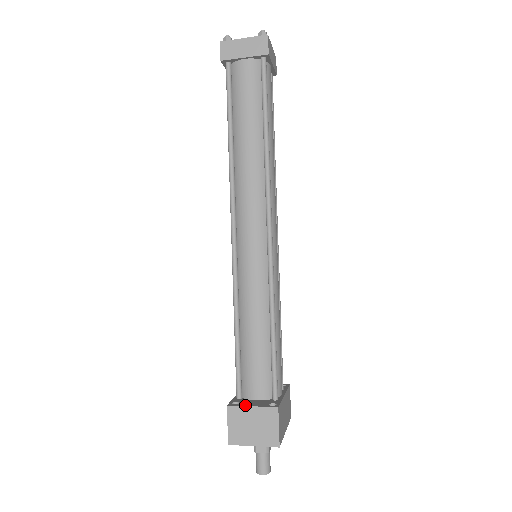
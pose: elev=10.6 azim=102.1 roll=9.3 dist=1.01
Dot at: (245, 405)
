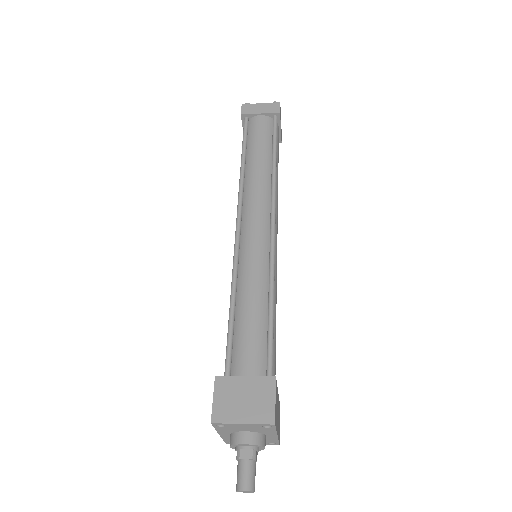
Dot at: (236, 376)
